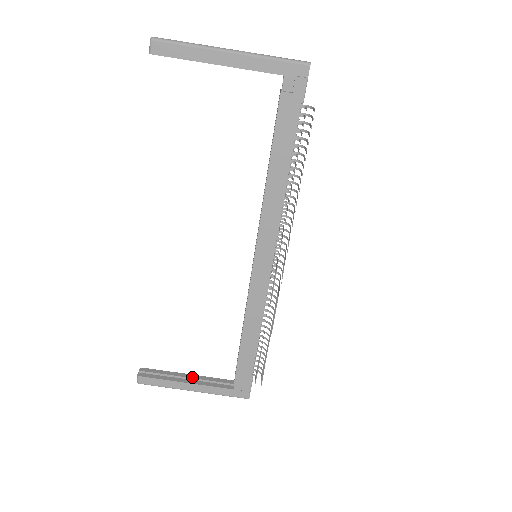
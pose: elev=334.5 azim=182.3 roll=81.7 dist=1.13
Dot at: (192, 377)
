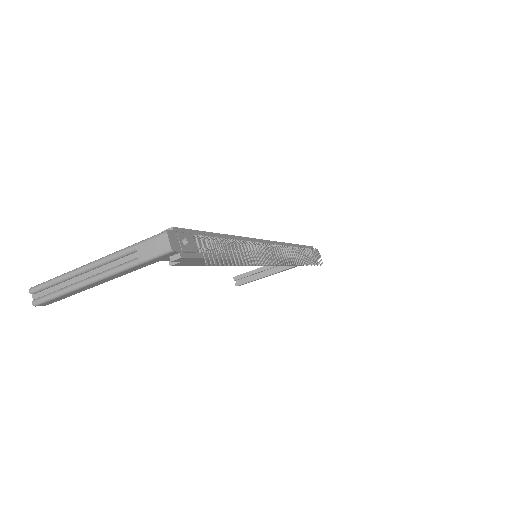
Dot at: (271, 267)
